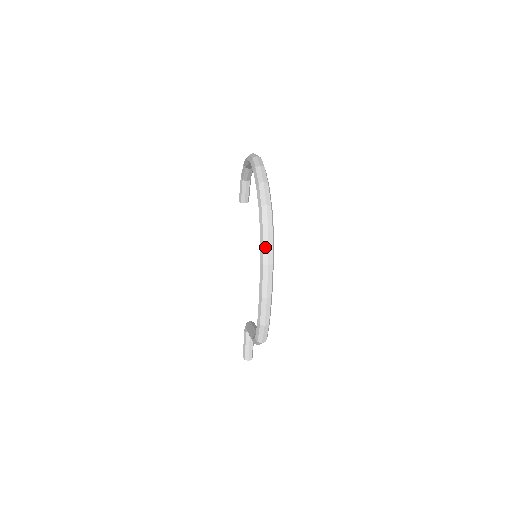
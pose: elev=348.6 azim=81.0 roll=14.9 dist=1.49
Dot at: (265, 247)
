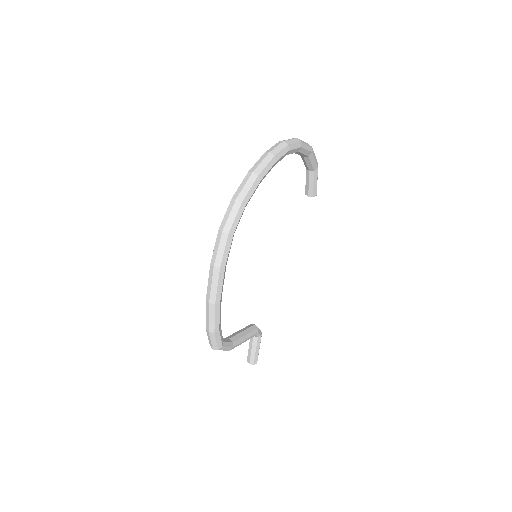
Dot at: (216, 246)
